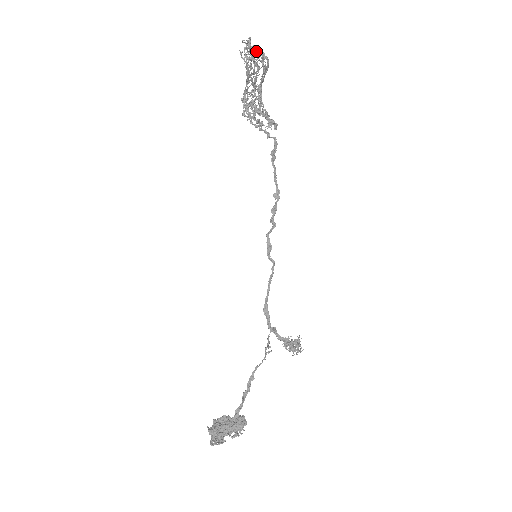
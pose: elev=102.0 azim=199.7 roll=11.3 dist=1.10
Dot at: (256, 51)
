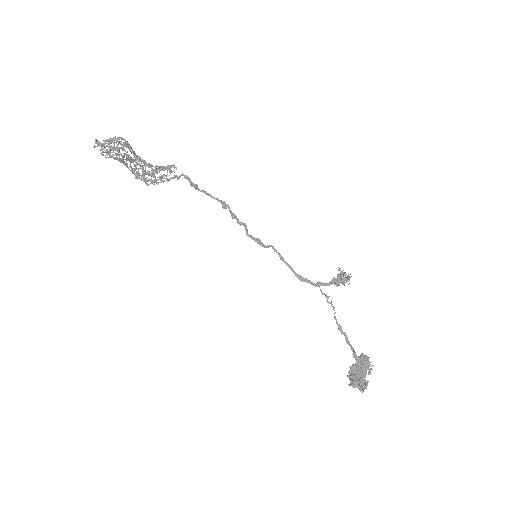
Dot at: (109, 143)
